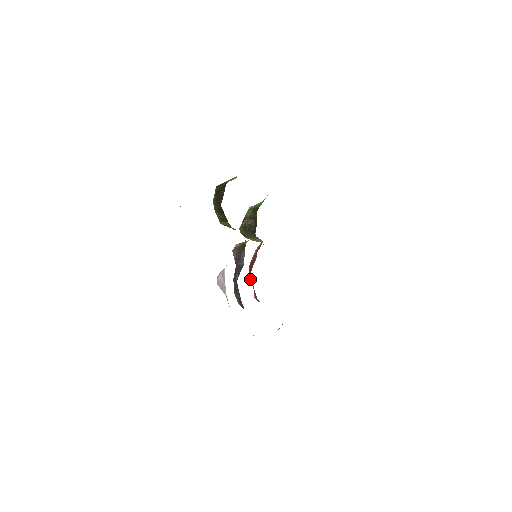
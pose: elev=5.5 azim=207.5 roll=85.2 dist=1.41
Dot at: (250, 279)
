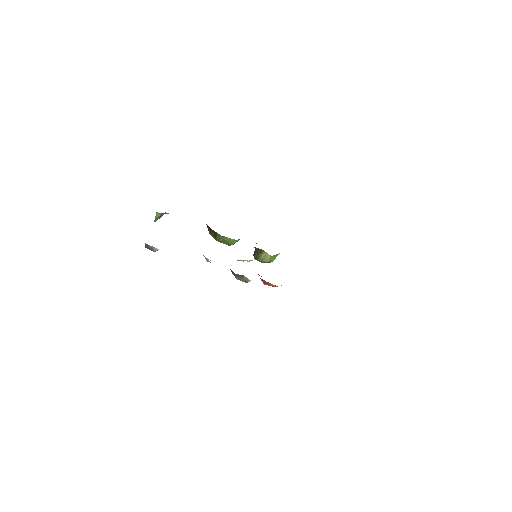
Dot at: occluded
